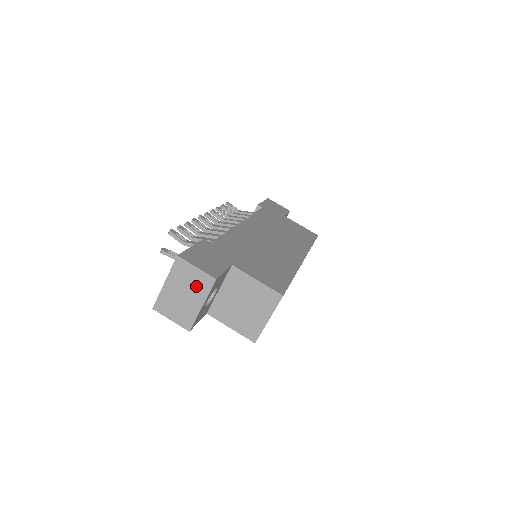
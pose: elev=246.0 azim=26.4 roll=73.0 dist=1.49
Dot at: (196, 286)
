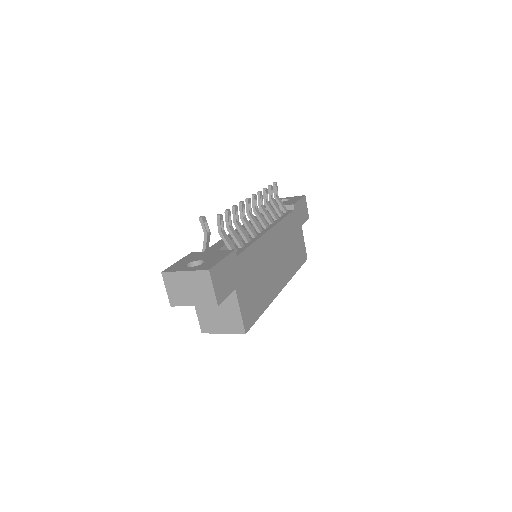
Dot at: (202, 295)
